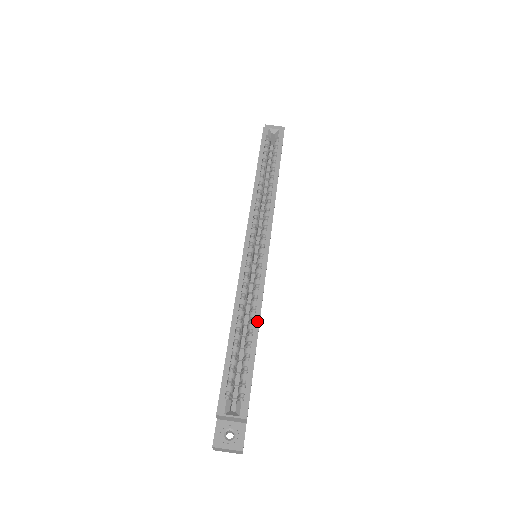
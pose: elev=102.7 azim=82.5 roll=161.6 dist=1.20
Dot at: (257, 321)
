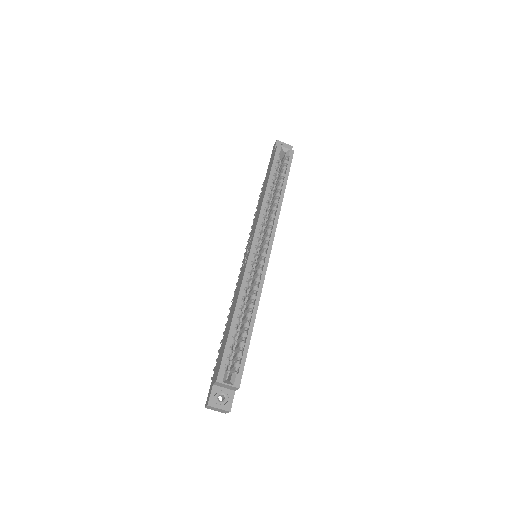
Dot at: (255, 312)
